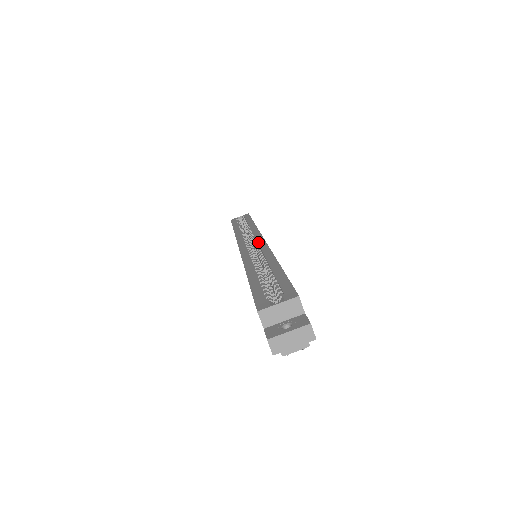
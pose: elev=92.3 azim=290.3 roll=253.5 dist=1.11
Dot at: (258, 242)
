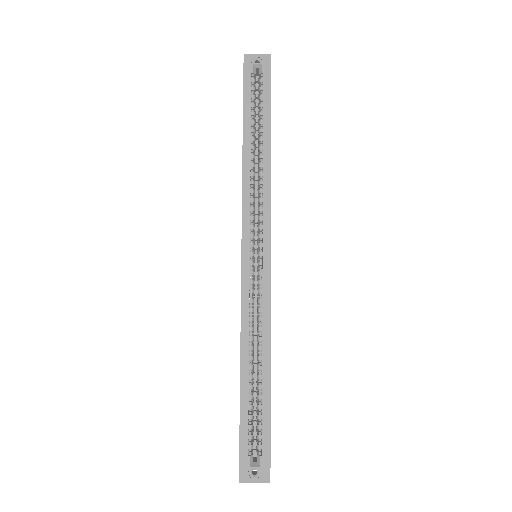
Dot at: (263, 266)
